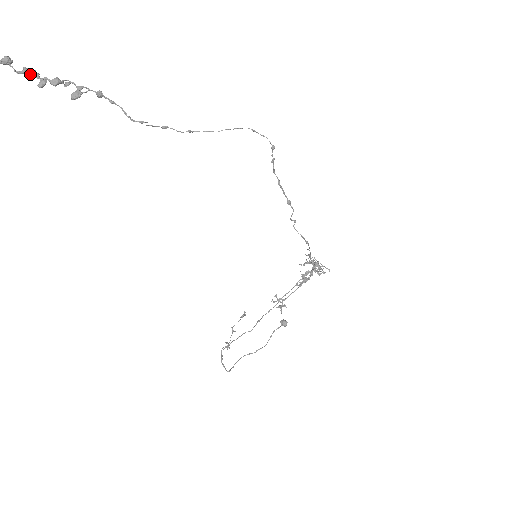
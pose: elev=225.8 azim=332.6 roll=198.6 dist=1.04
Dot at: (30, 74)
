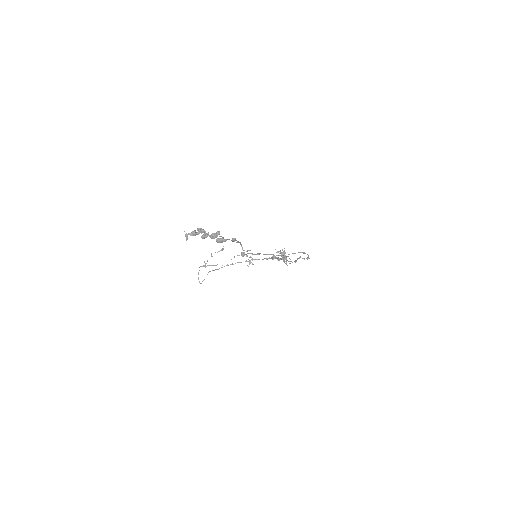
Dot at: (201, 233)
